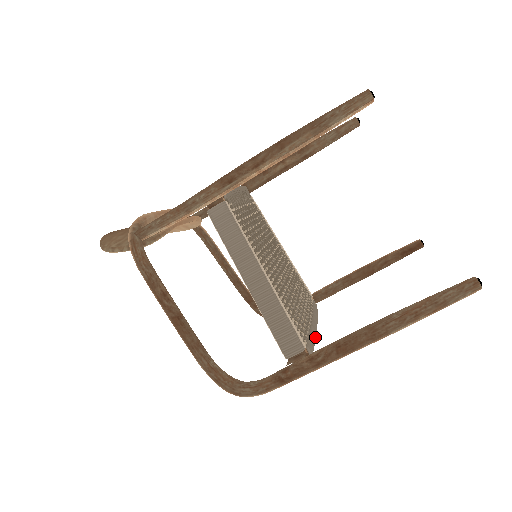
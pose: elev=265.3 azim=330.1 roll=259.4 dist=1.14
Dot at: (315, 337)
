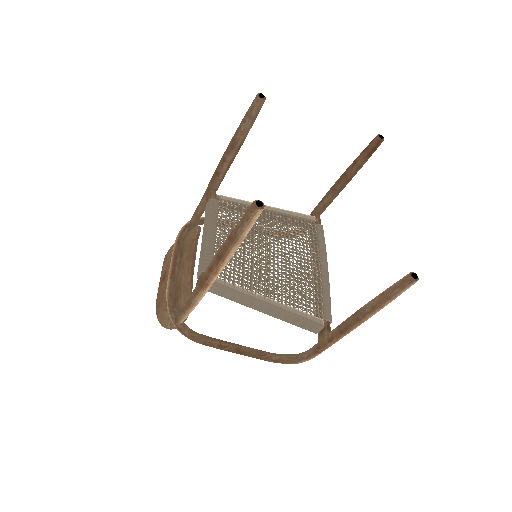
Dot at: (329, 292)
